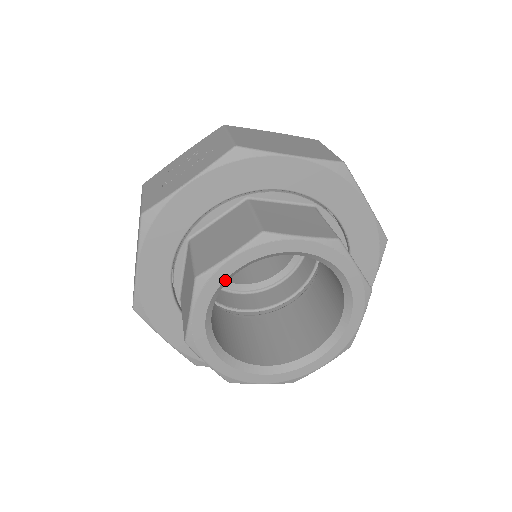
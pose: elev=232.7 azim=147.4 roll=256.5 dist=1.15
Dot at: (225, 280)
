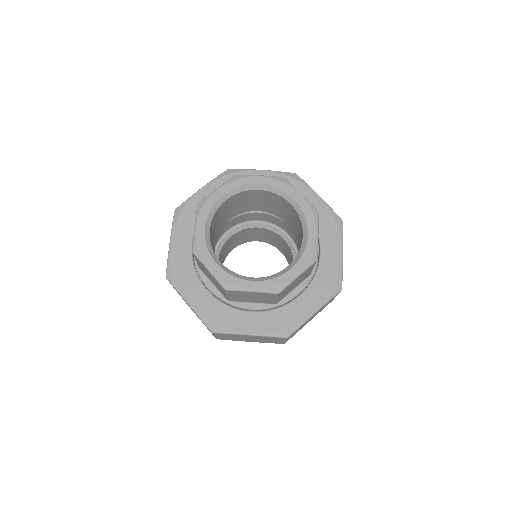
Dot at: (206, 239)
